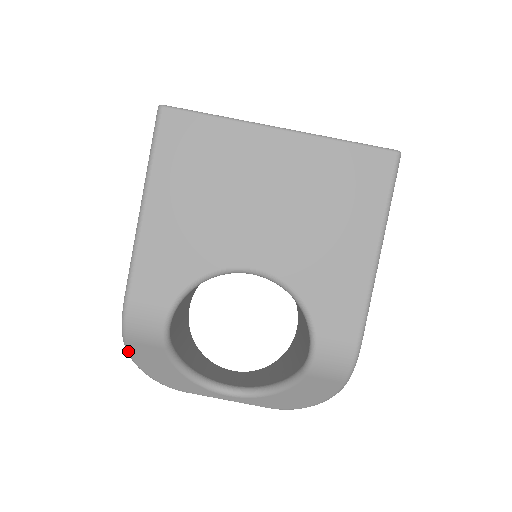
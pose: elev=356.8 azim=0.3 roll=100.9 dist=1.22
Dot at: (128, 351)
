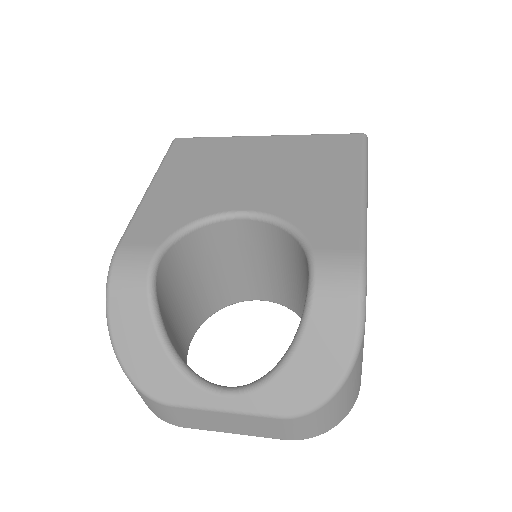
Dot at: (108, 318)
